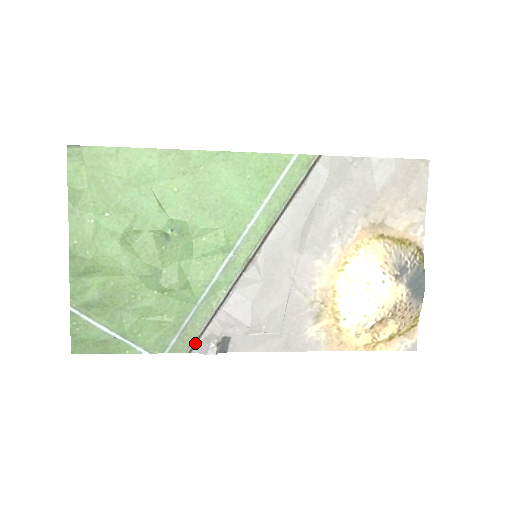
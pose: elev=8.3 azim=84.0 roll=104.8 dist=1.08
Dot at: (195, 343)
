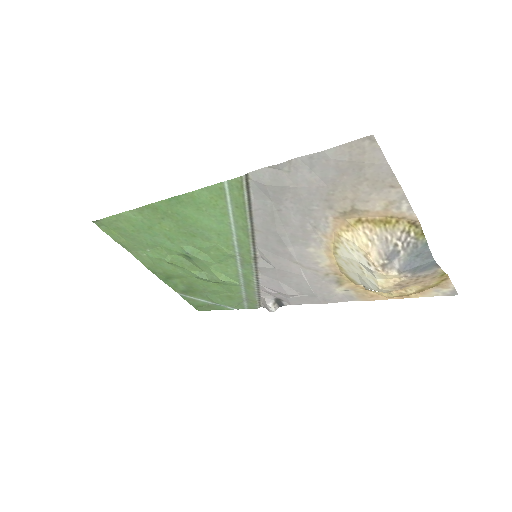
Dot at: (259, 303)
